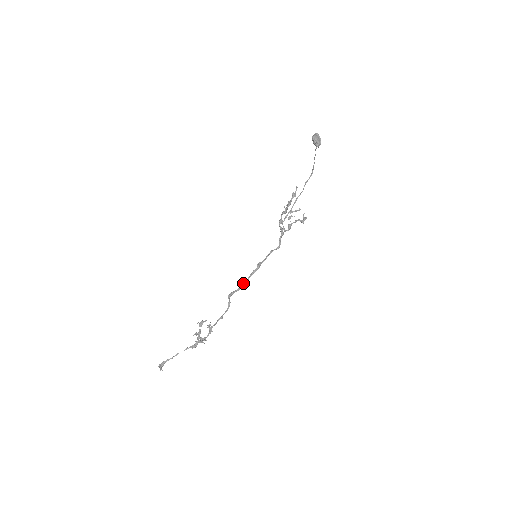
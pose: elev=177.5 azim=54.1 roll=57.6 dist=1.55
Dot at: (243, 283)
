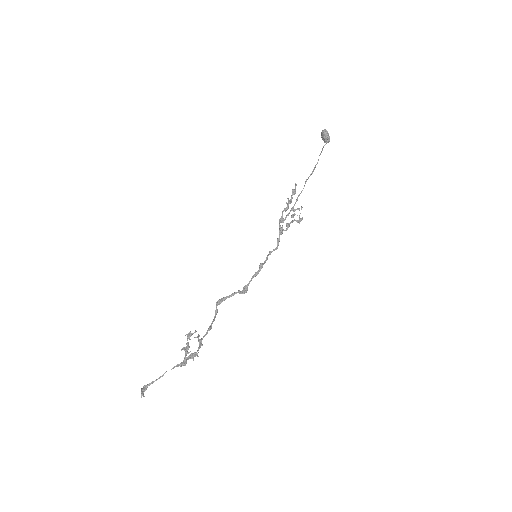
Dot at: (244, 286)
